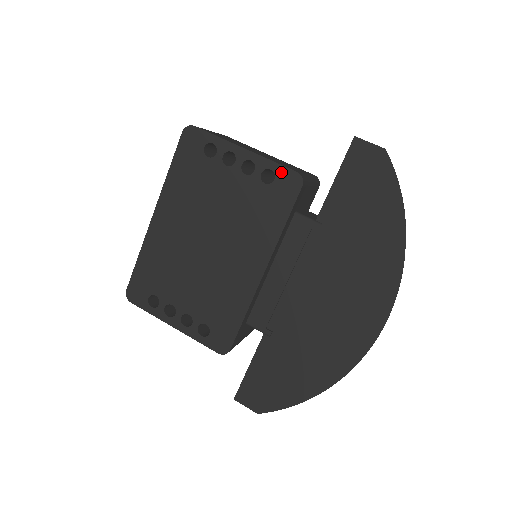
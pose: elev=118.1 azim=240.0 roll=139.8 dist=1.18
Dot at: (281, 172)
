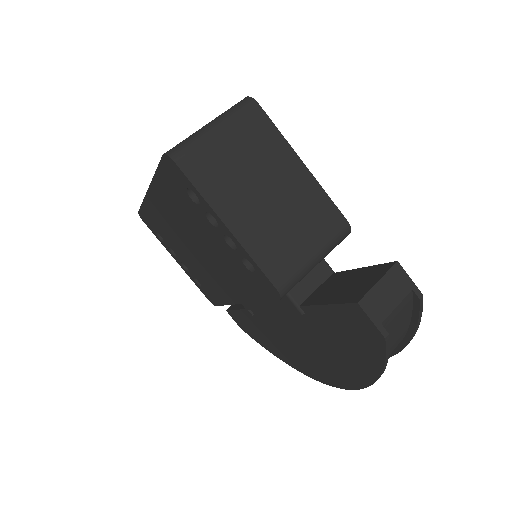
Dot at: (261, 275)
